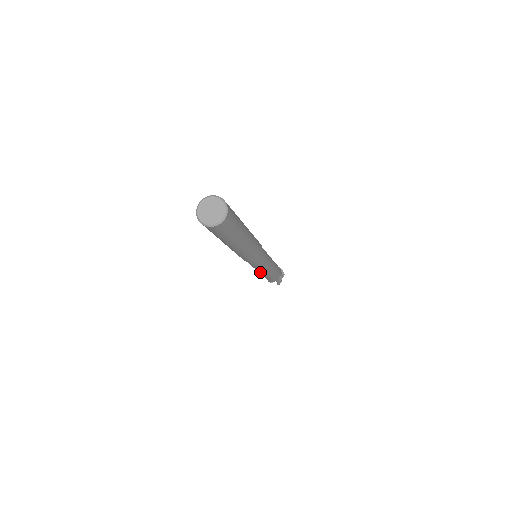
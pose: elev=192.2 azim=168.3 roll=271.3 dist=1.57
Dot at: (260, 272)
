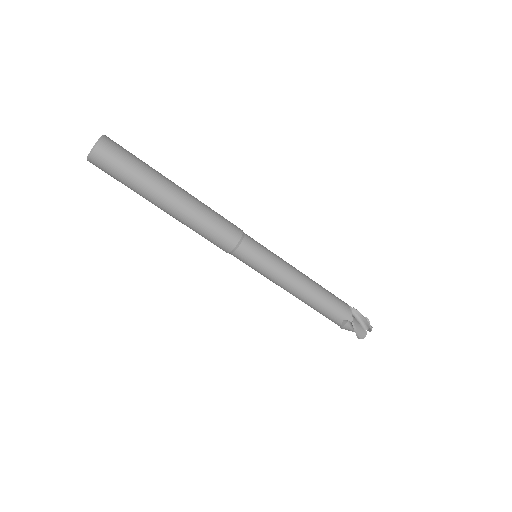
Dot at: occluded
